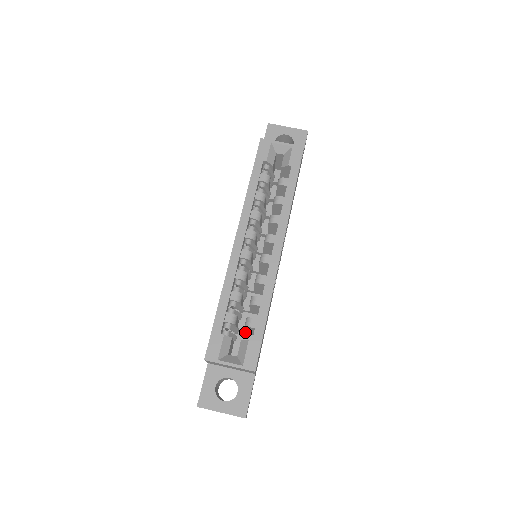
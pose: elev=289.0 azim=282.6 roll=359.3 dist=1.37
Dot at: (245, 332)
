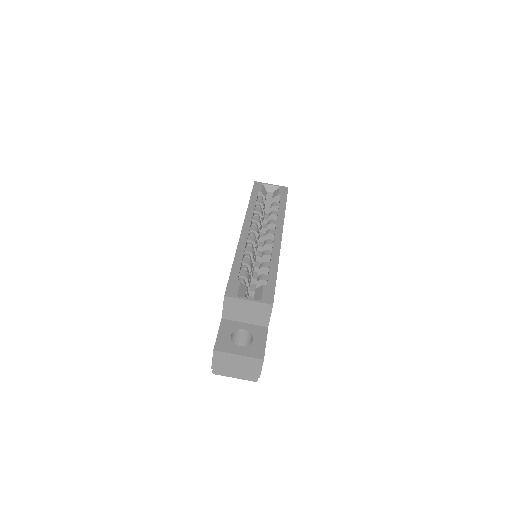
Dot at: occluded
